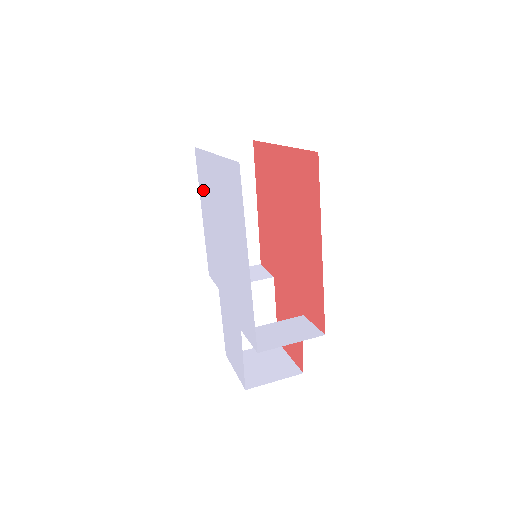
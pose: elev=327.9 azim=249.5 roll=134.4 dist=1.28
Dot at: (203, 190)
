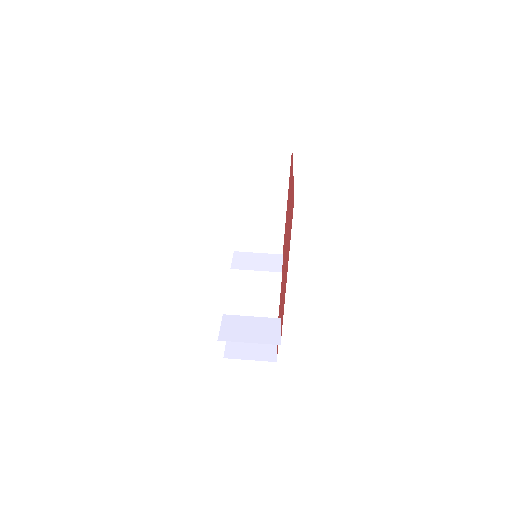
Dot at: occluded
